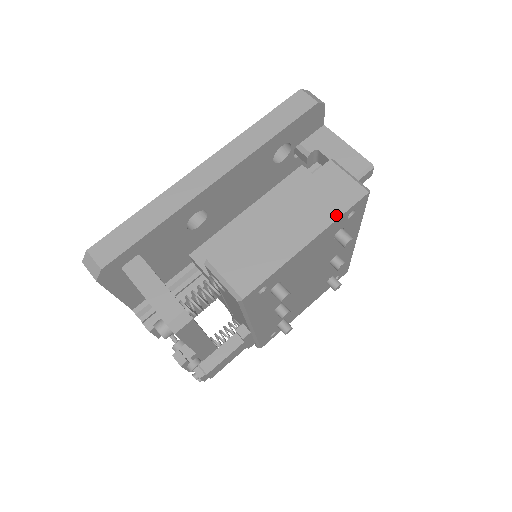
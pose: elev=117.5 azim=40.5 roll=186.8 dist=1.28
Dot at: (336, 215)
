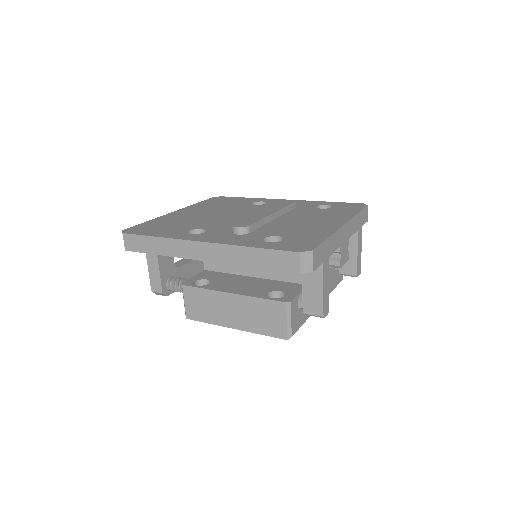
Dot at: (259, 332)
